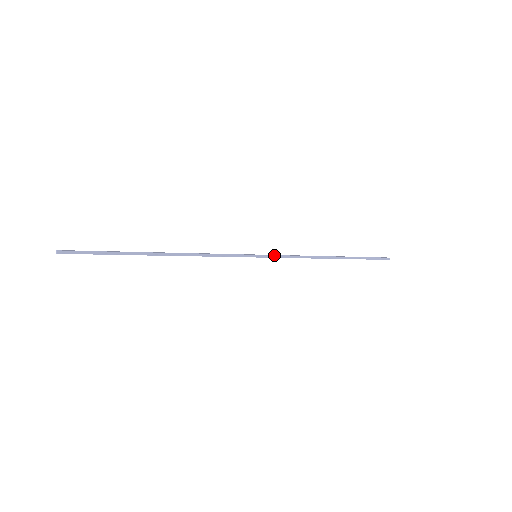
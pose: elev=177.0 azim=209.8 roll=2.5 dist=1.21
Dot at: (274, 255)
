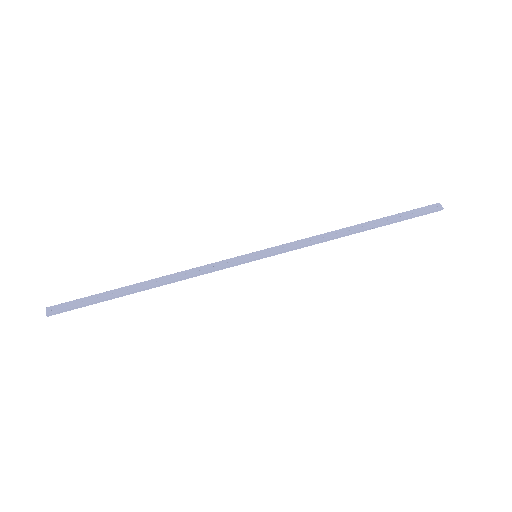
Dot at: (277, 253)
